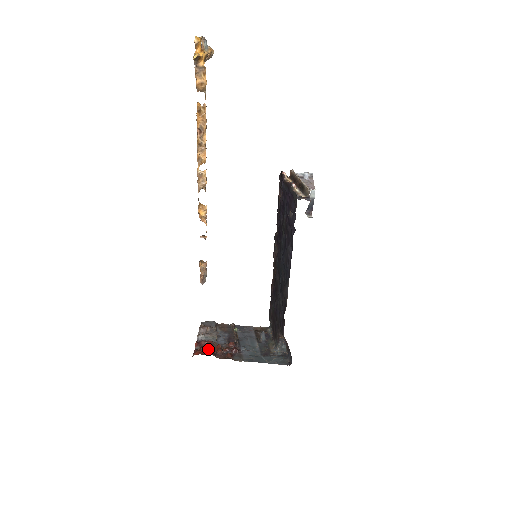
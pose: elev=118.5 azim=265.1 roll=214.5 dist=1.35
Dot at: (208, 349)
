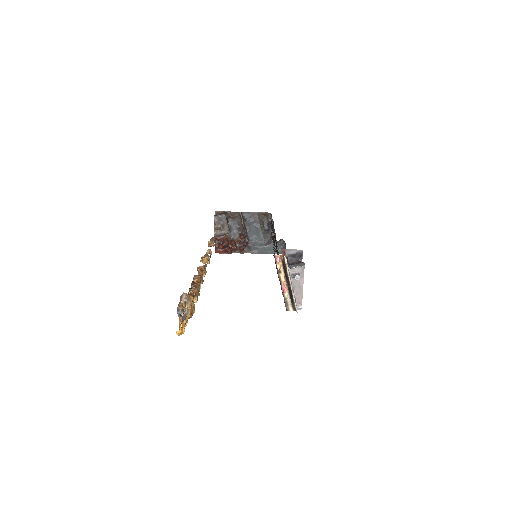
Dot at: (225, 246)
